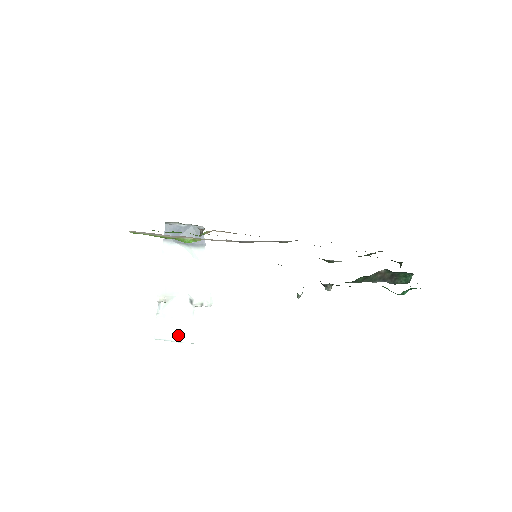
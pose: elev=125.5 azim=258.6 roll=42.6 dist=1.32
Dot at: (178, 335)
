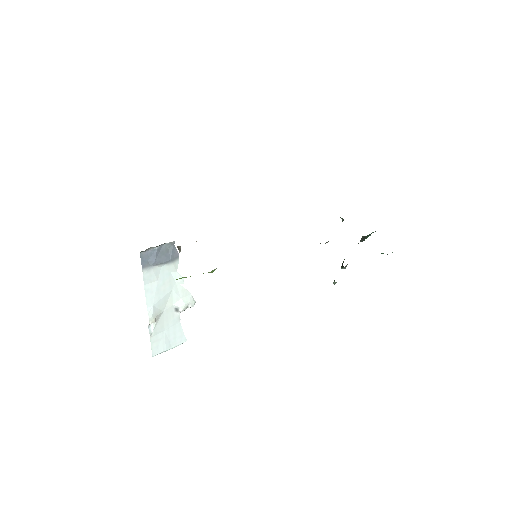
Dot at: (171, 343)
